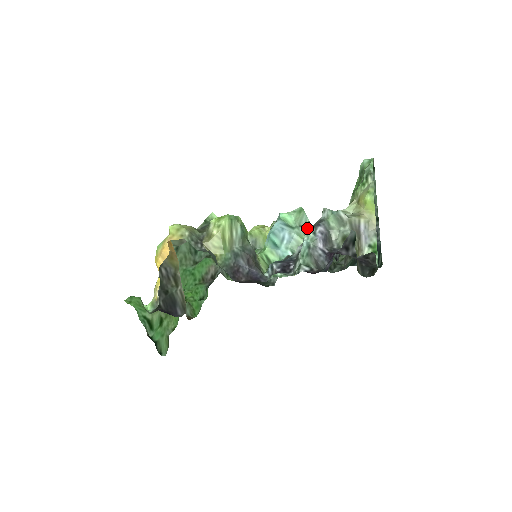
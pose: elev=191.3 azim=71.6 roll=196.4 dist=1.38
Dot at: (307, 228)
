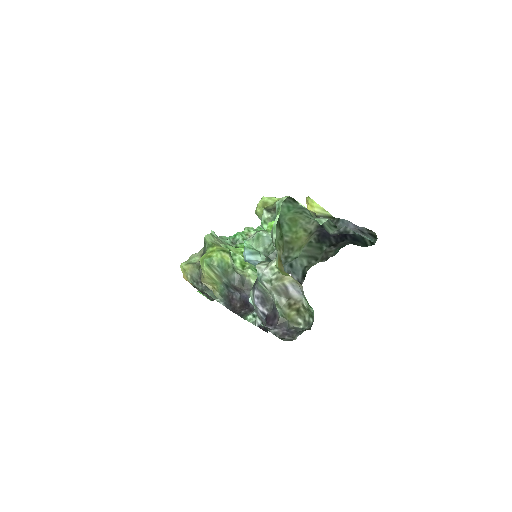
Dot at: occluded
